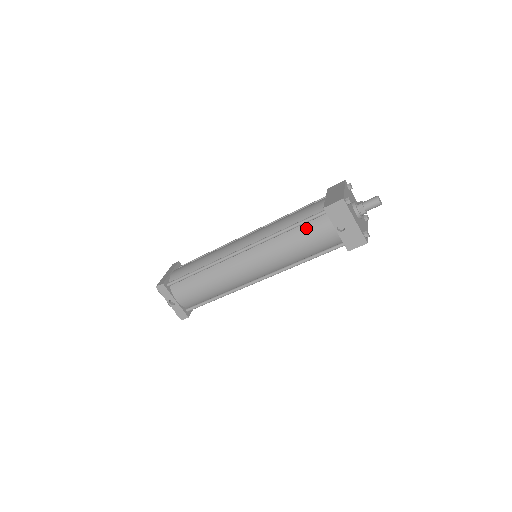
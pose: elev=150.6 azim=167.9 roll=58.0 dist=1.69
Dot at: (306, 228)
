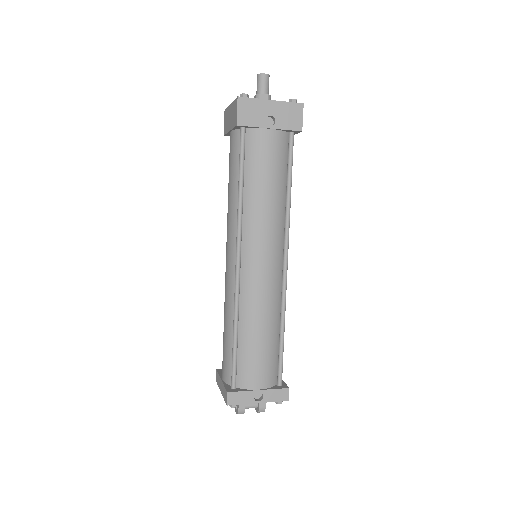
Dot at: (250, 163)
